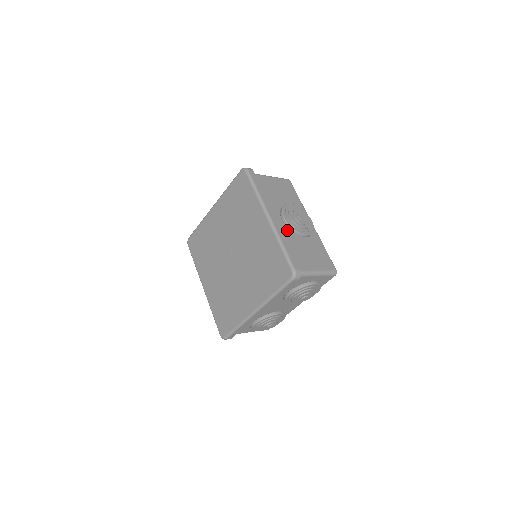
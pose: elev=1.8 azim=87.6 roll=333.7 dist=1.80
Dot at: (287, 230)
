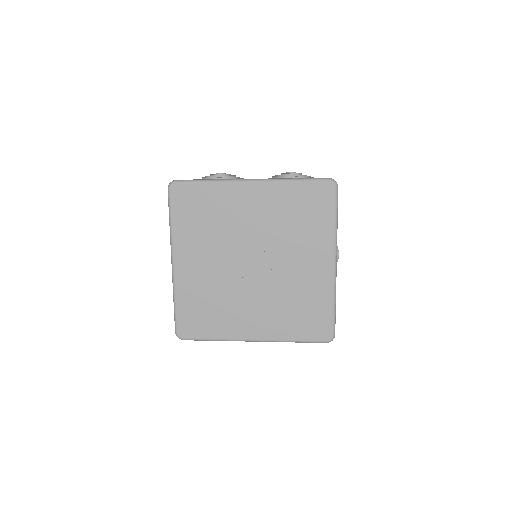
Dot at: occluded
